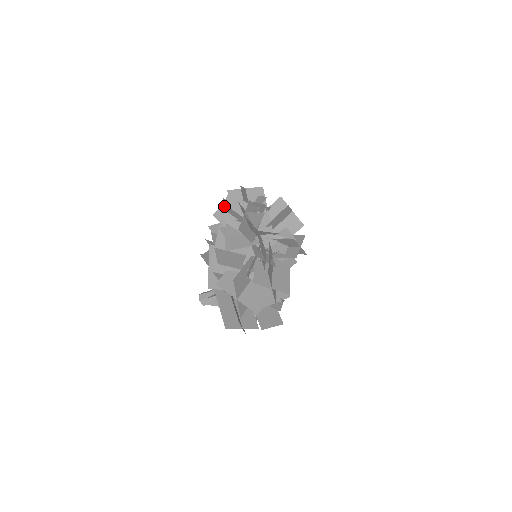
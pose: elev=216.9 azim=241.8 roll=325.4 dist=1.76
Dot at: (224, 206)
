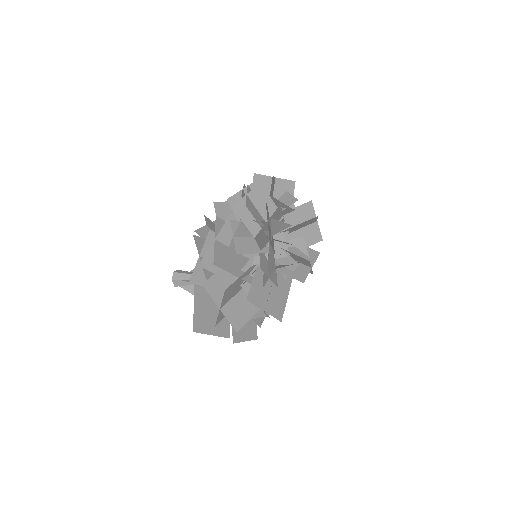
Dot at: (247, 200)
